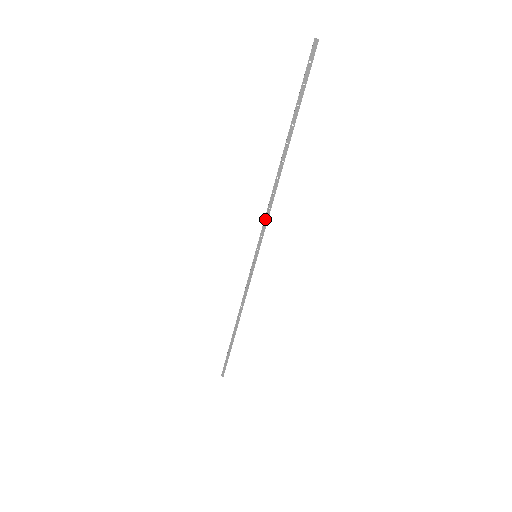
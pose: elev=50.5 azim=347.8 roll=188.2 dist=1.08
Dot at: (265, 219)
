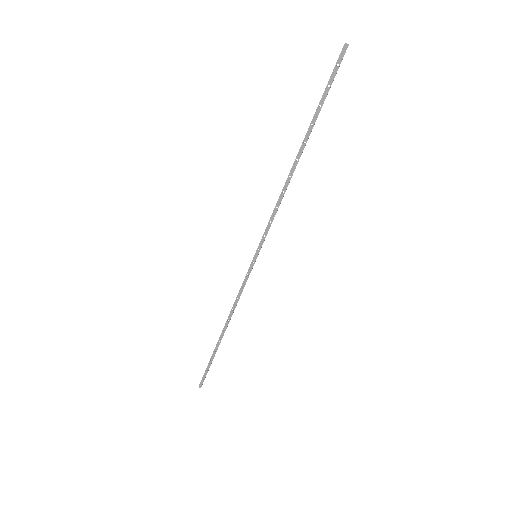
Dot at: (271, 217)
